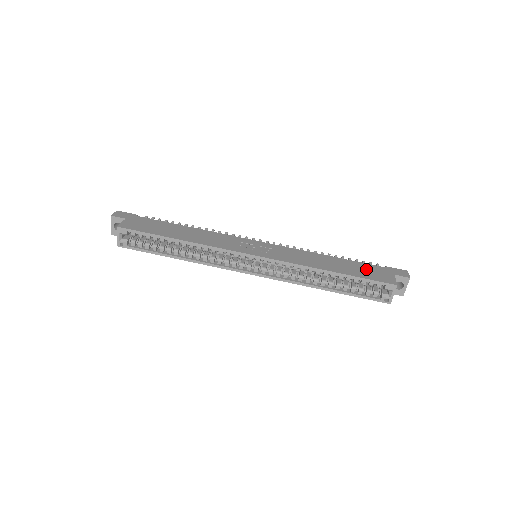
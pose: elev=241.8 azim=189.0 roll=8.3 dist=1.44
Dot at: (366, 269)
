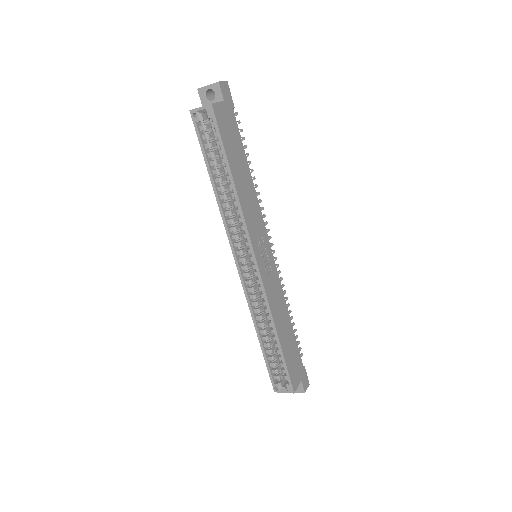
Dot at: (295, 357)
